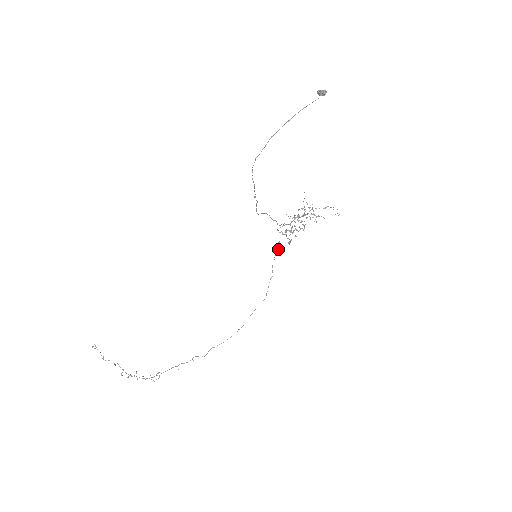
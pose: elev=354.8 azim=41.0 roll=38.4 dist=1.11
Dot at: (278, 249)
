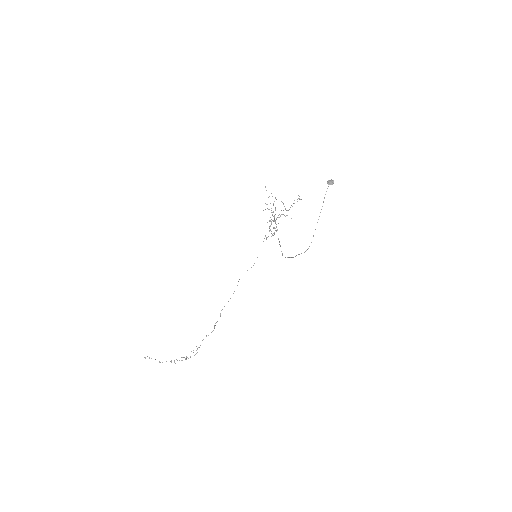
Dot at: occluded
